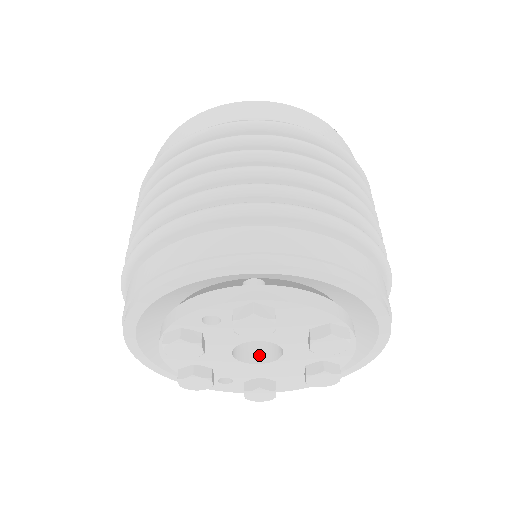
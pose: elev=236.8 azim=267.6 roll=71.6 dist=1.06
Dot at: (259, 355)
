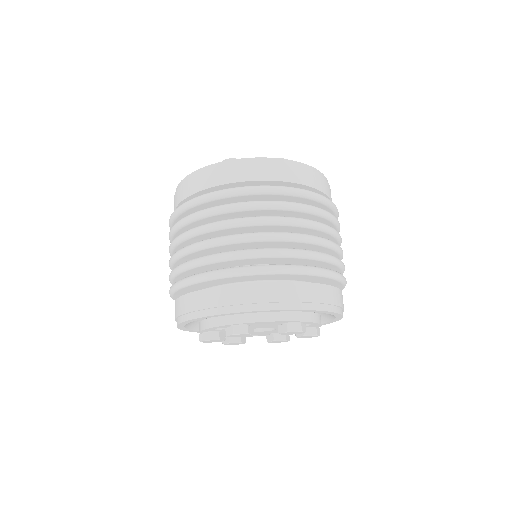
Dot at: occluded
